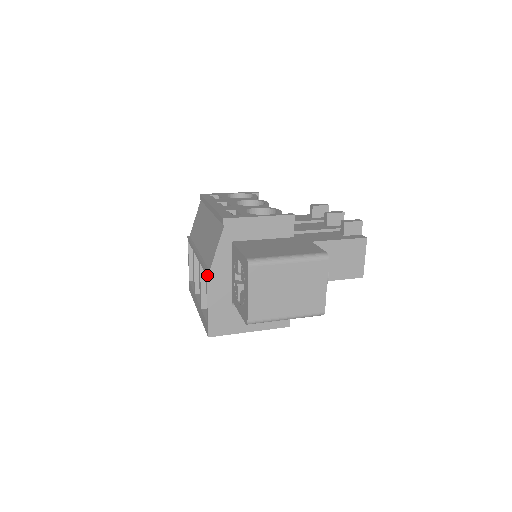
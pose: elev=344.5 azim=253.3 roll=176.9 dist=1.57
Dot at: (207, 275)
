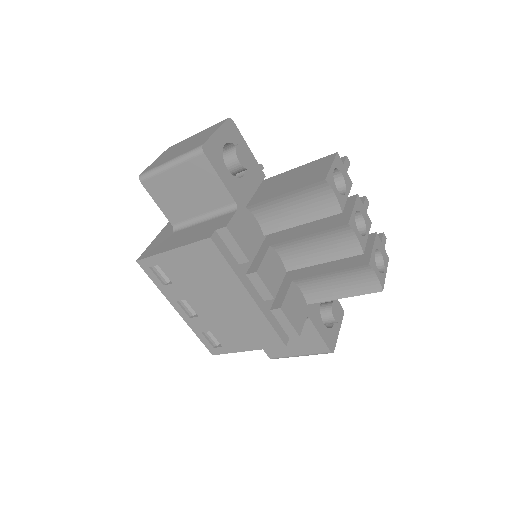
Dot at: occluded
